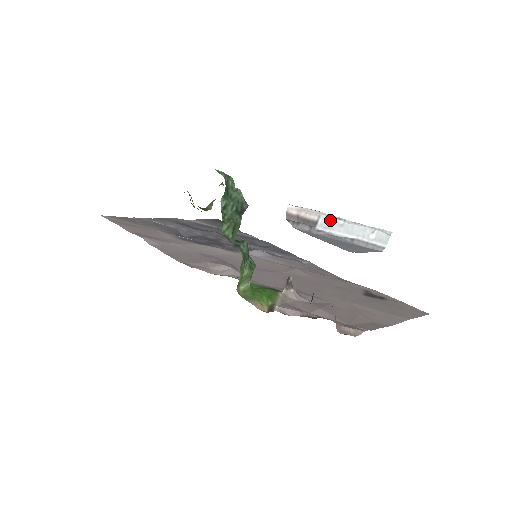
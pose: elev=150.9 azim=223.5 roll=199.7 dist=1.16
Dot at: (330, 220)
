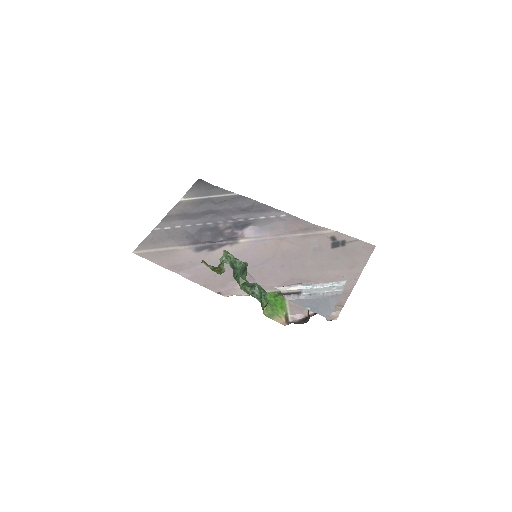
Dot at: (308, 289)
